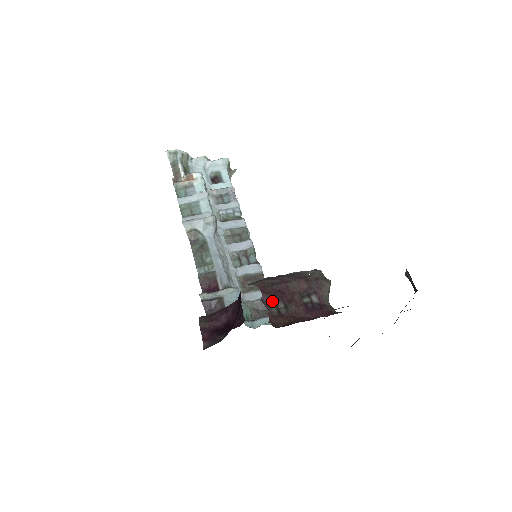
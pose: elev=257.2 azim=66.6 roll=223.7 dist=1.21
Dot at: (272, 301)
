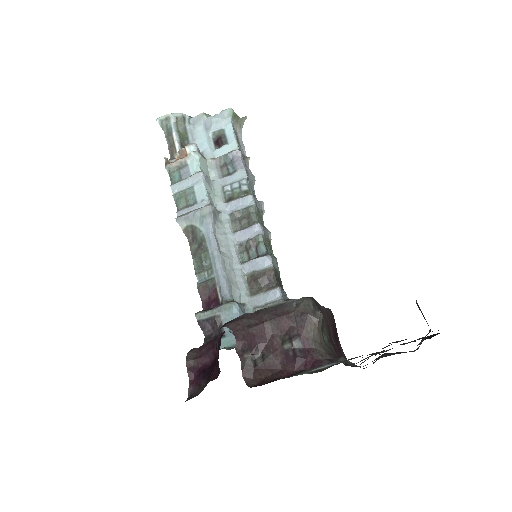
Dot at: (247, 350)
